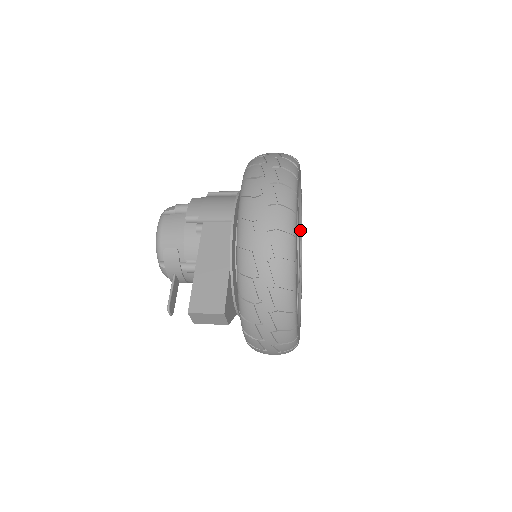
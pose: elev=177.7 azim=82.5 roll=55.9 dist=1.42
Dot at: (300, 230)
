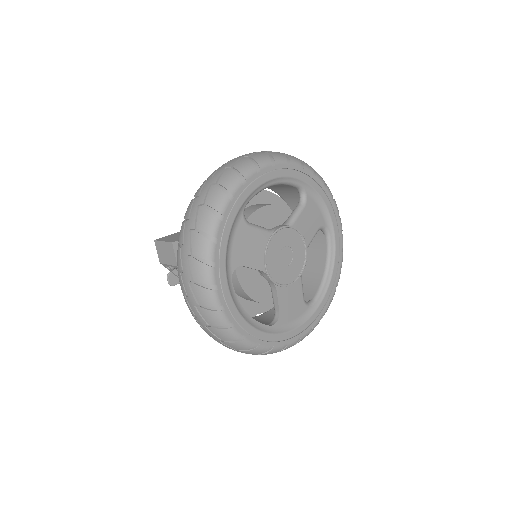
Dot at: (329, 277)
